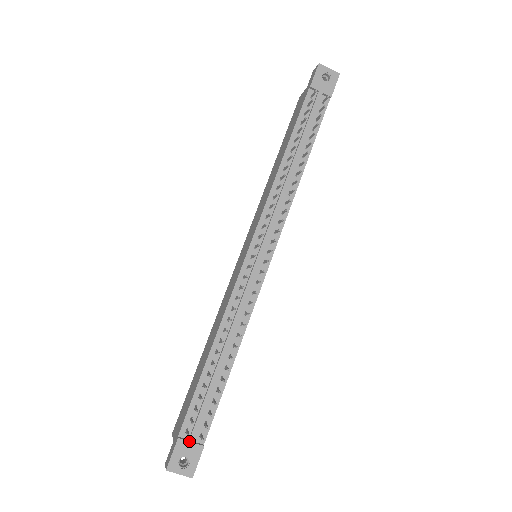
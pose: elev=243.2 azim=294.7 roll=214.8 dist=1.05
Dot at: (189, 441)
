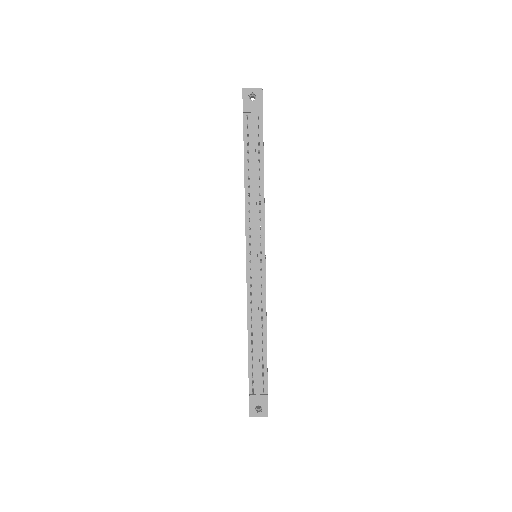
Dot at: (257, 395)
